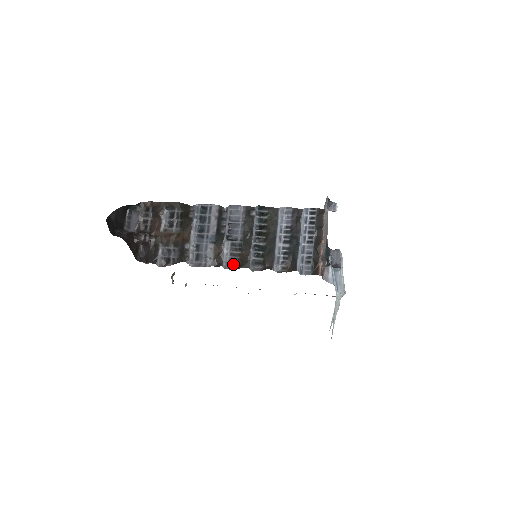
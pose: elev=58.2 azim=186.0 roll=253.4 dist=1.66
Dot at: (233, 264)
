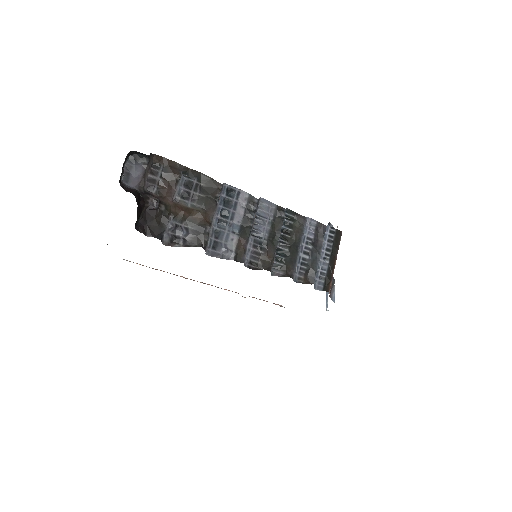
Dot at: (253, 263)
